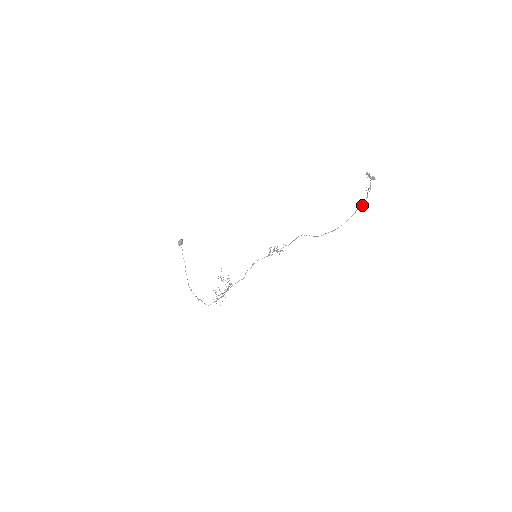
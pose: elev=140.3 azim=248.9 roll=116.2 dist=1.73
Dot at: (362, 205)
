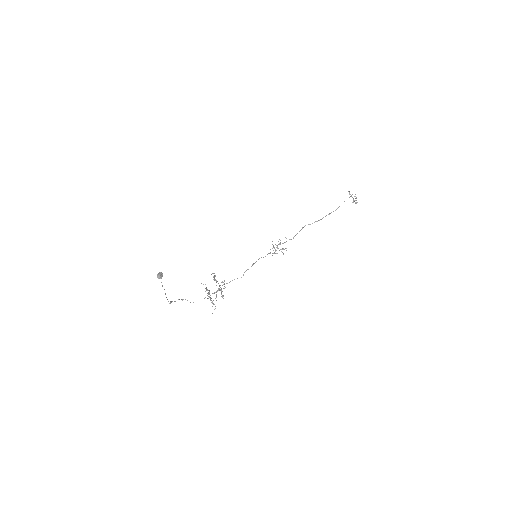
Dot at: (355, 194)
